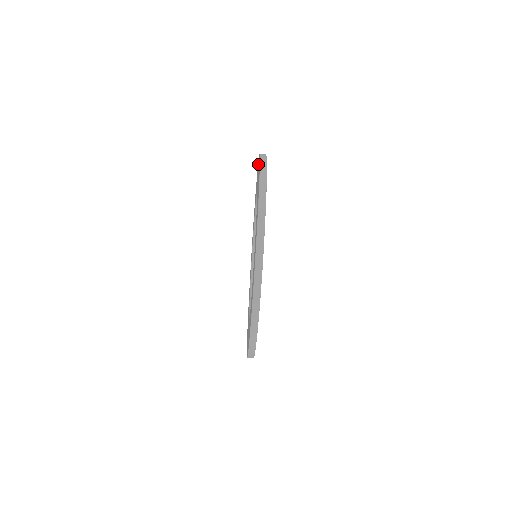
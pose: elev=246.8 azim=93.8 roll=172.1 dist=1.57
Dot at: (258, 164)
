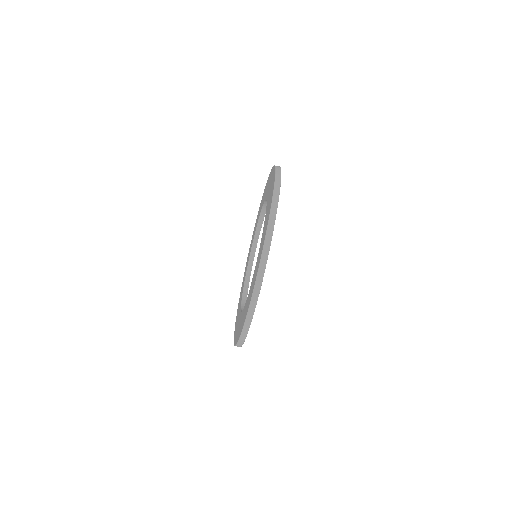
Dot at: (270, 175)
